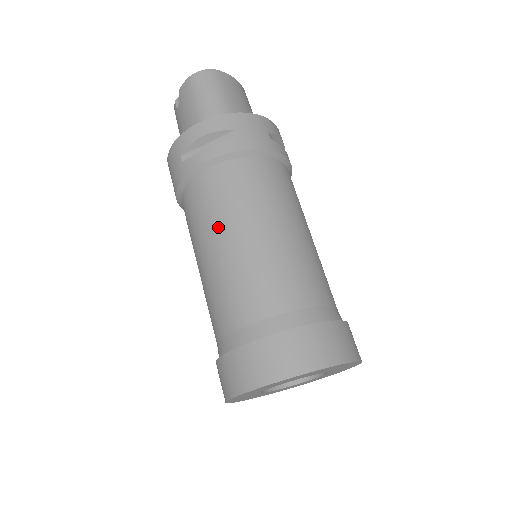
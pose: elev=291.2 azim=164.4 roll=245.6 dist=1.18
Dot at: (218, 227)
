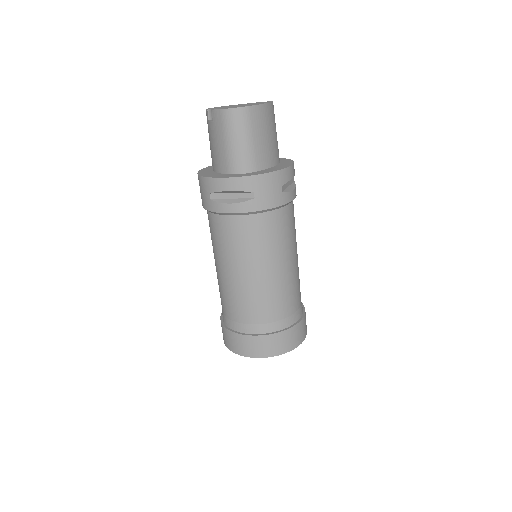
Dot at: (232, 260)
